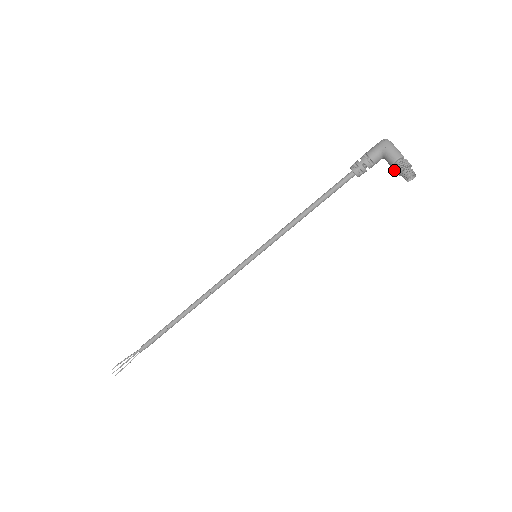
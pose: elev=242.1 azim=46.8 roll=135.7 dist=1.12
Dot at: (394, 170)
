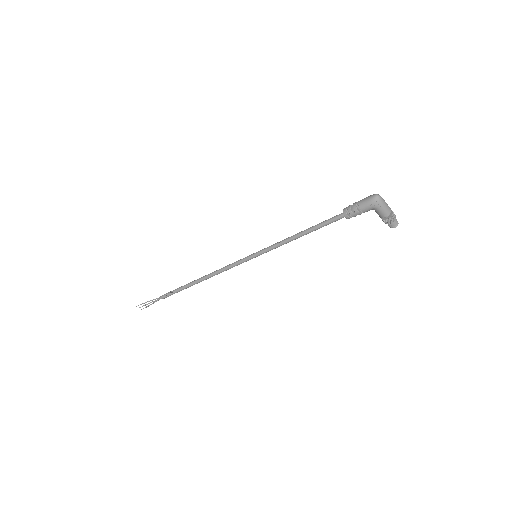
Dot at: (381, 218)
